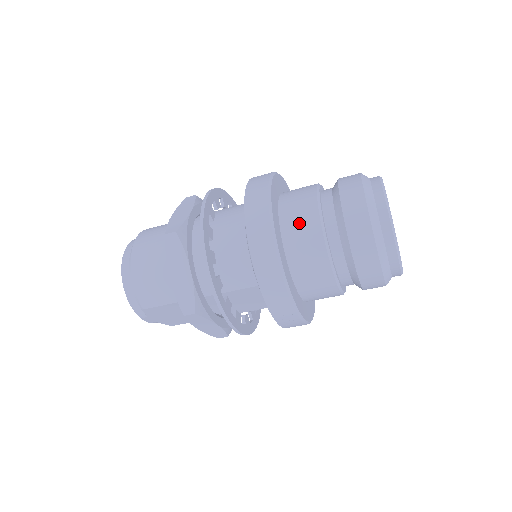
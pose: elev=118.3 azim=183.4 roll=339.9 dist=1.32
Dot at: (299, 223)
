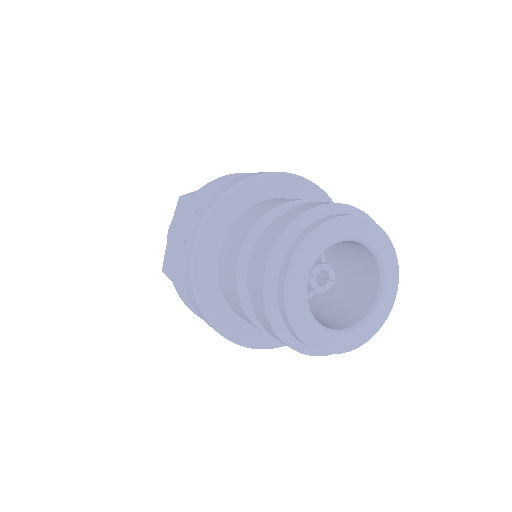
Dot at: (239, 229)
